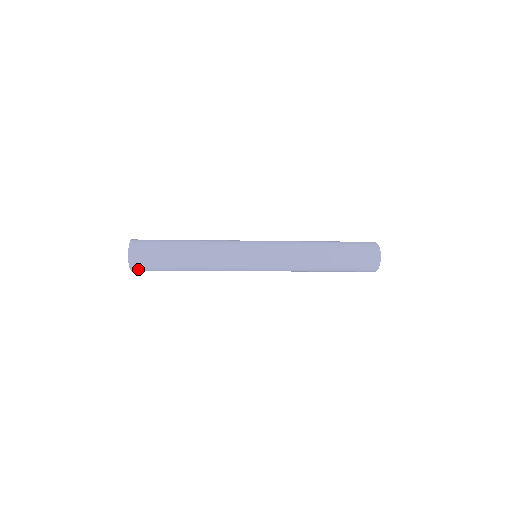
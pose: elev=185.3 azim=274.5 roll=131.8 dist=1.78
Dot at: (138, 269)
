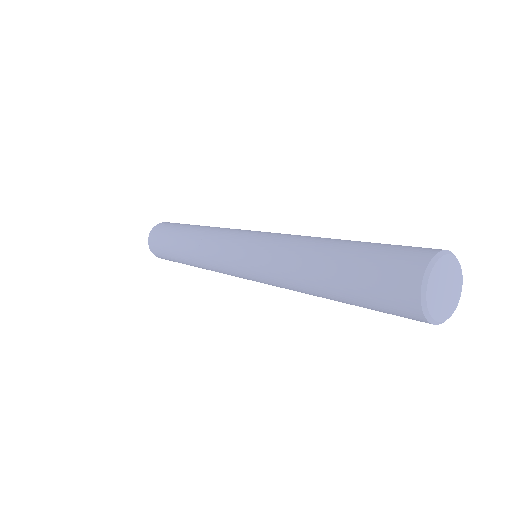
Dot at: occluded
